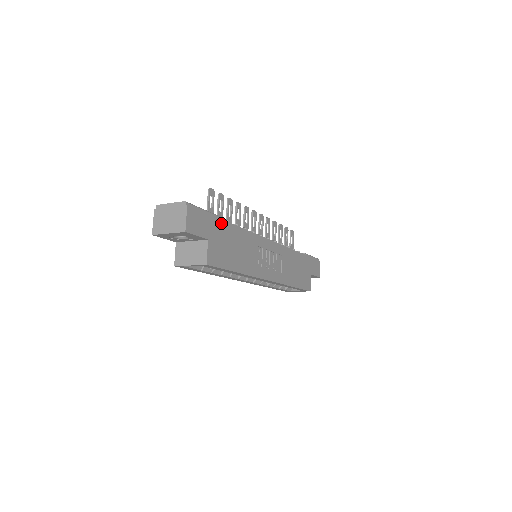
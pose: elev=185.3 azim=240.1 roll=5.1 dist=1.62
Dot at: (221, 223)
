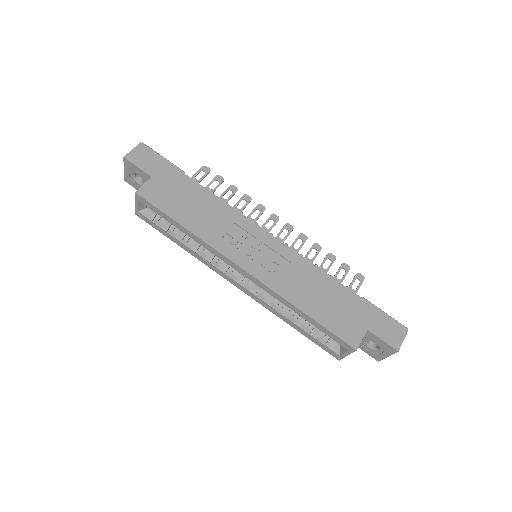
Dot at: (182, 176)
